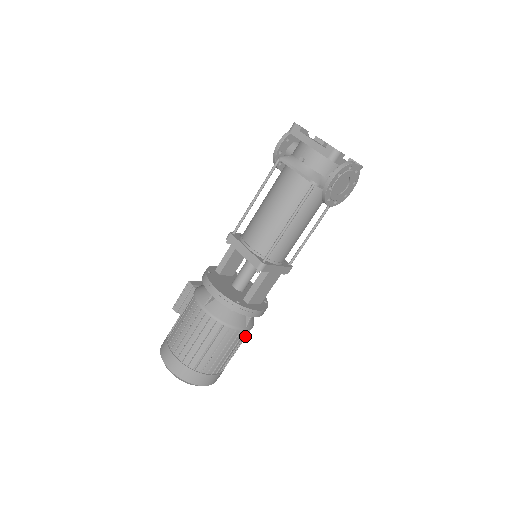
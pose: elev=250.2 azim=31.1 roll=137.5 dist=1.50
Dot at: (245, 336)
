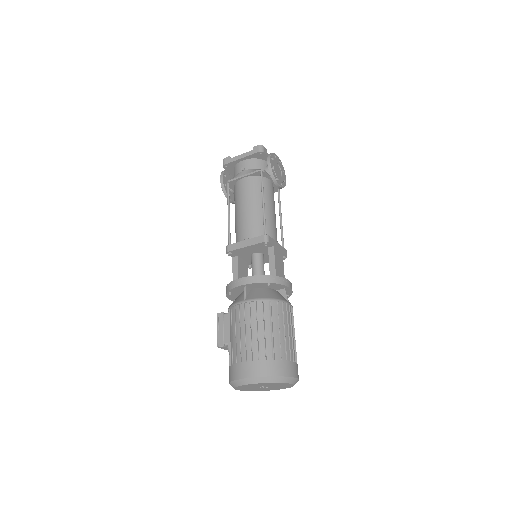
Dot at: occluded
